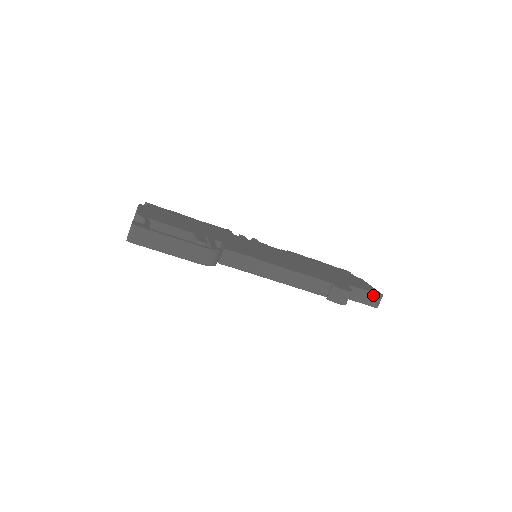
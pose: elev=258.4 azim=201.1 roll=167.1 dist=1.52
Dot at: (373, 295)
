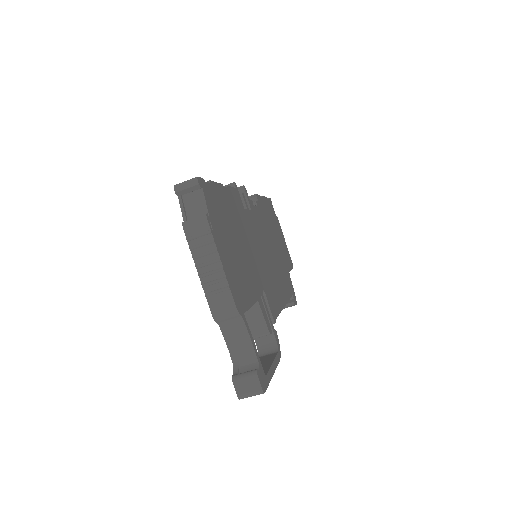
Dot at: occluded
